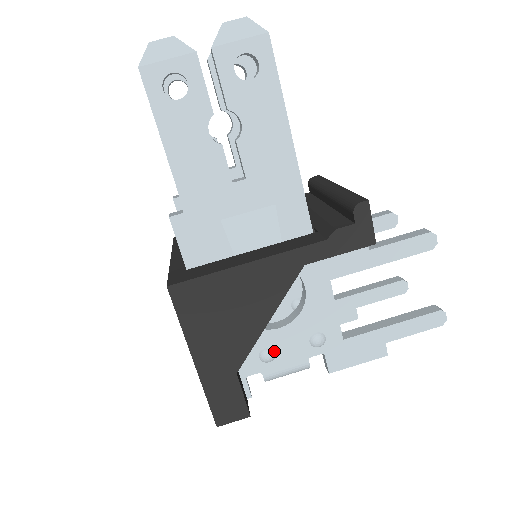
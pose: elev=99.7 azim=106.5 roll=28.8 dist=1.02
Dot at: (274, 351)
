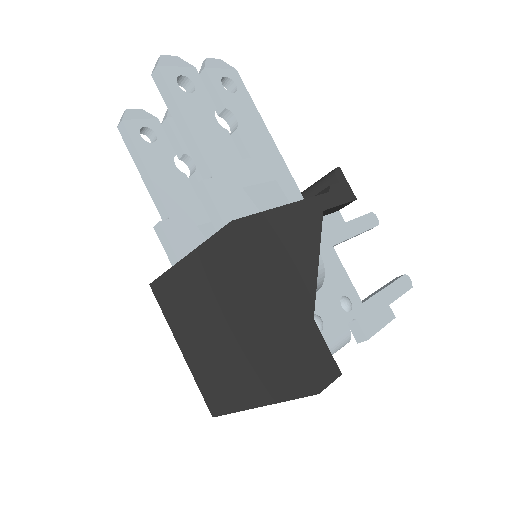
Dot at: (320, 318)
